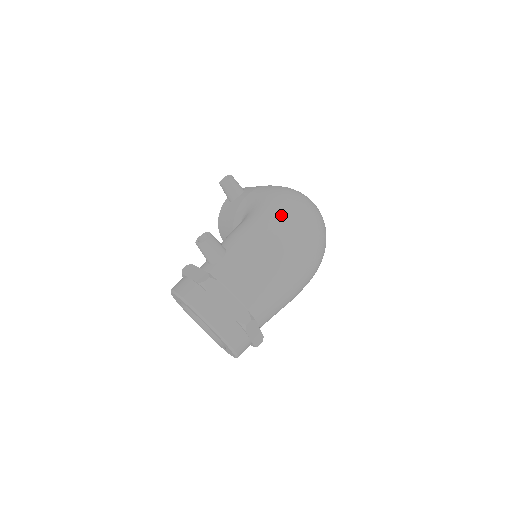
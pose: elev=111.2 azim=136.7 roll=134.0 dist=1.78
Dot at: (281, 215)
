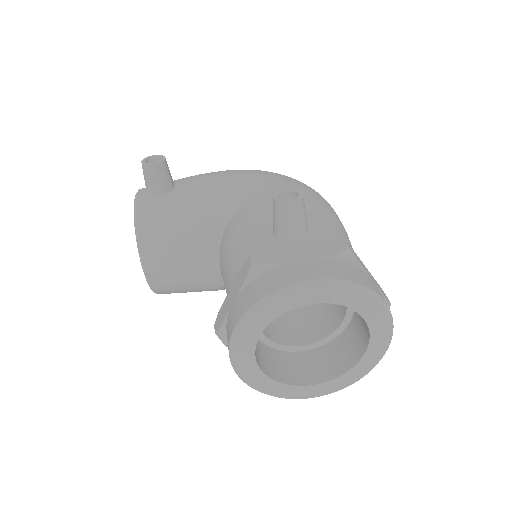
Dot at: (302, 183)
